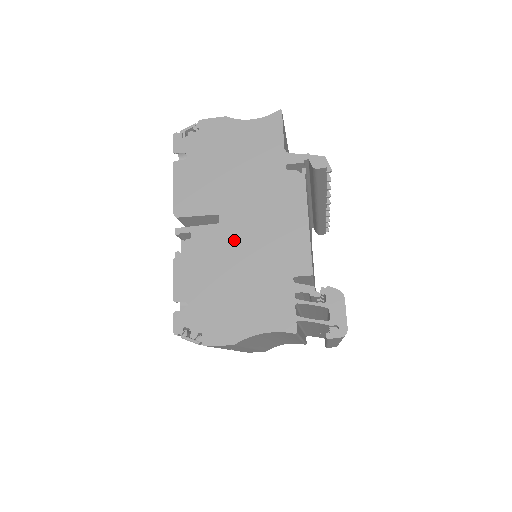
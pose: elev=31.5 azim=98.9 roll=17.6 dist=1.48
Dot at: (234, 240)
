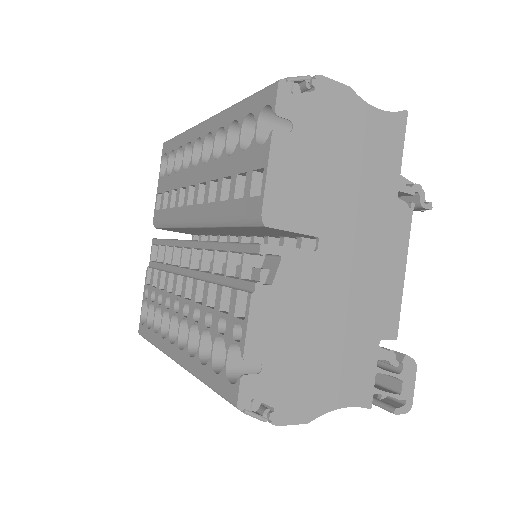
Dot at: (331, 280)
